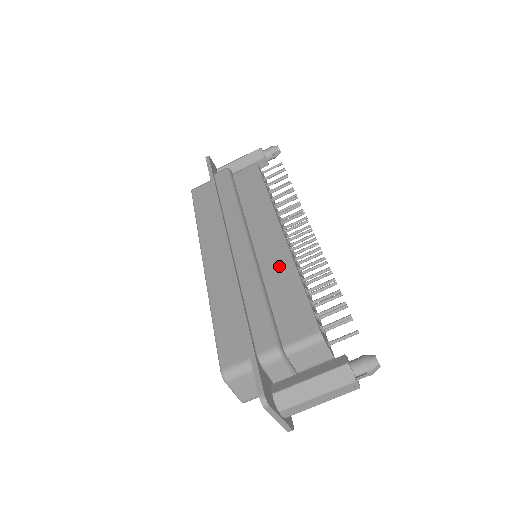
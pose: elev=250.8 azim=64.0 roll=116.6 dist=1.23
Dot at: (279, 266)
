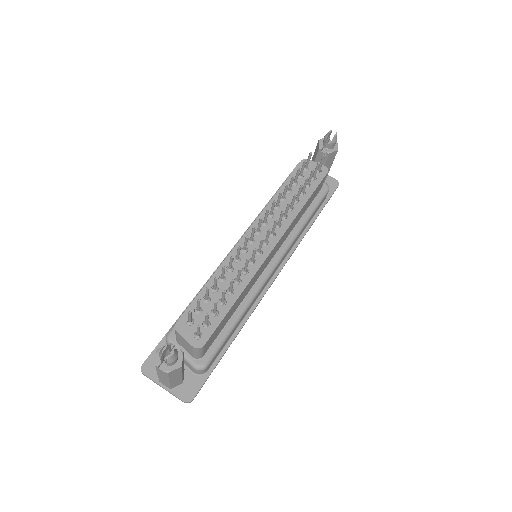
Dot at: occluded
